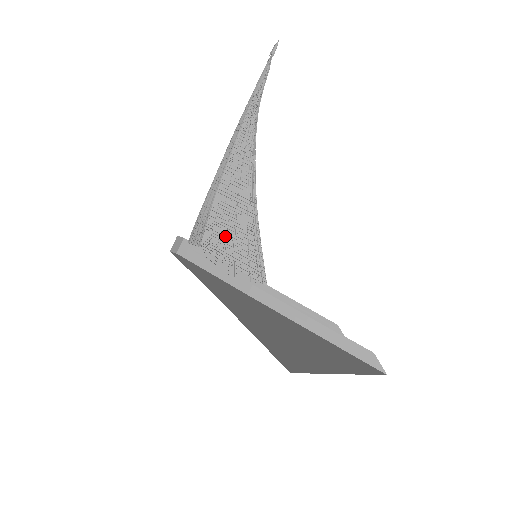
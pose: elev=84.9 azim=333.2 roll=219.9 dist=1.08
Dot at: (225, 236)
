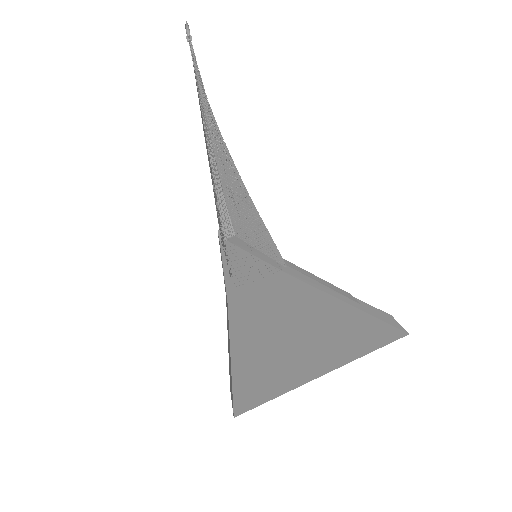
Dot at: (245, 225)
